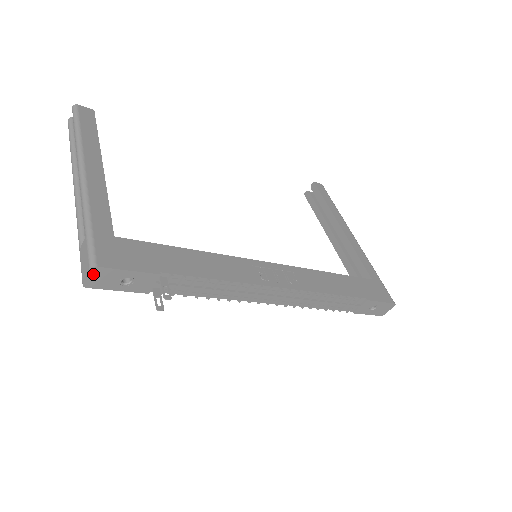
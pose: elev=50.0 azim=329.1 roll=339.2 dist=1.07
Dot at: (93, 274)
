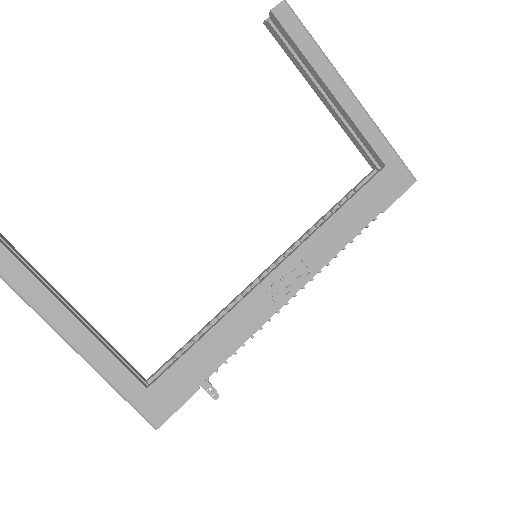
Dot at: occluded
